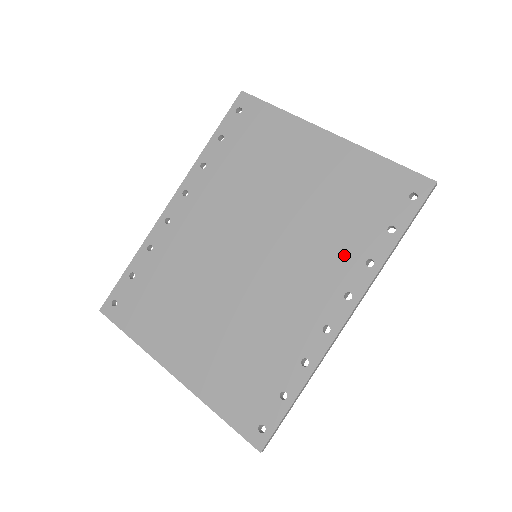
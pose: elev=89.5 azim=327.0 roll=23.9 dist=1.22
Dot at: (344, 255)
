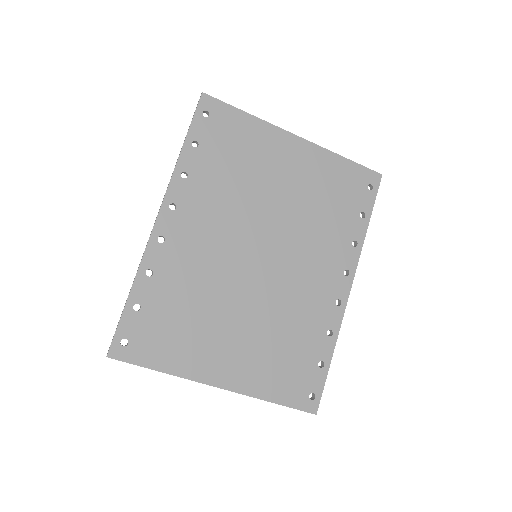
Dot at: (336, 241)
